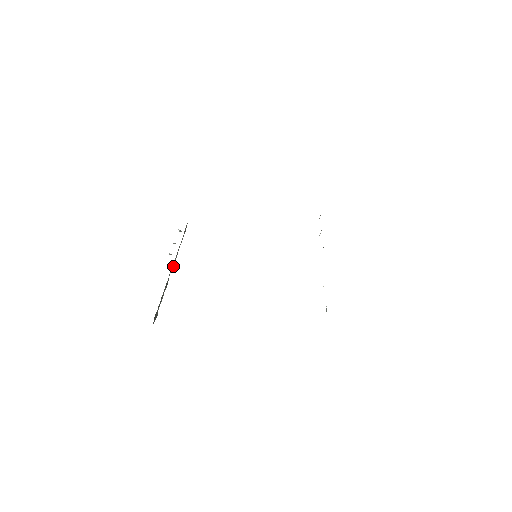
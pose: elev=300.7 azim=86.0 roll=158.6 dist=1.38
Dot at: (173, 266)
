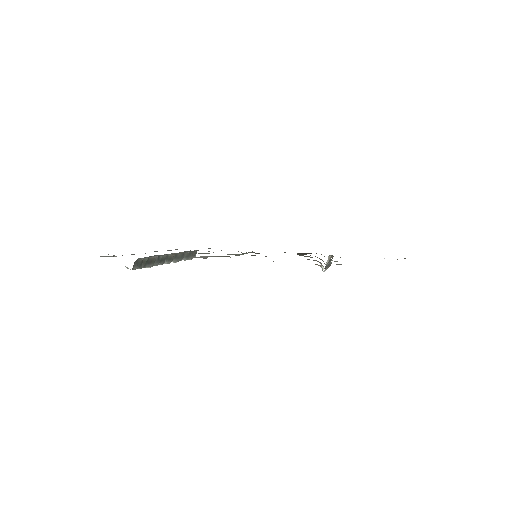
Dot at: (170, 261)
